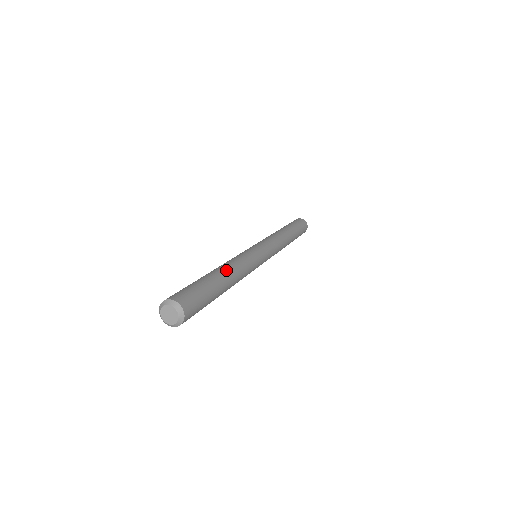
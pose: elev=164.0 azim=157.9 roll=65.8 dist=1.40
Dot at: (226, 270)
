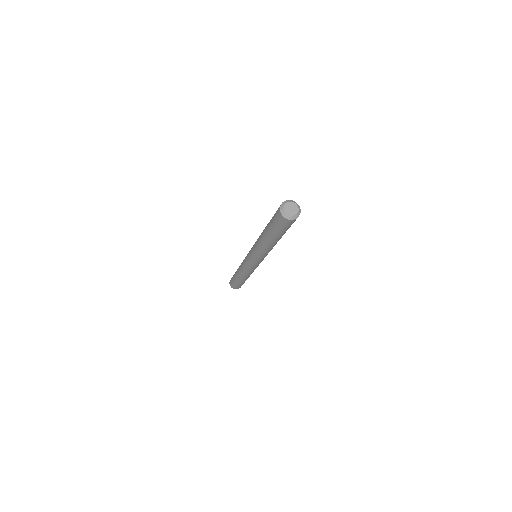
Dot at: occluded
